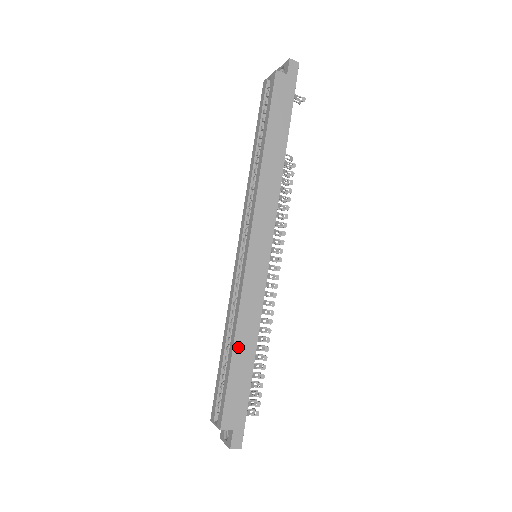
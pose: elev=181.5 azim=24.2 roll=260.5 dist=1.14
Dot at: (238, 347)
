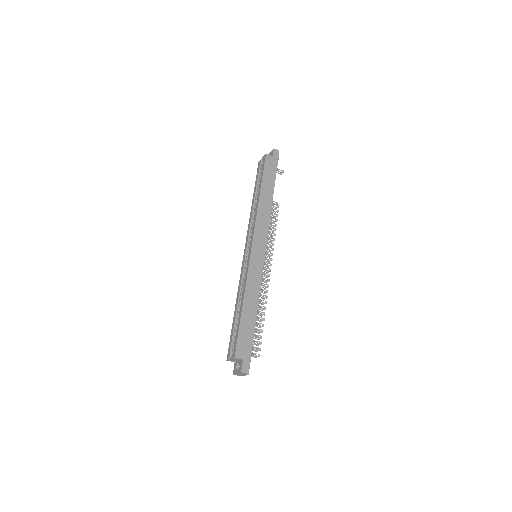
Dot at: (246, 306)
